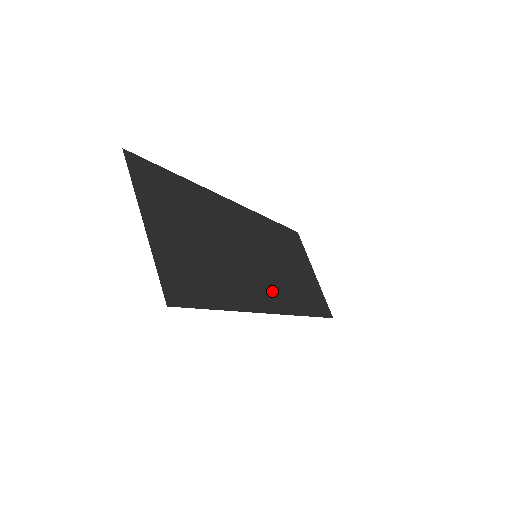
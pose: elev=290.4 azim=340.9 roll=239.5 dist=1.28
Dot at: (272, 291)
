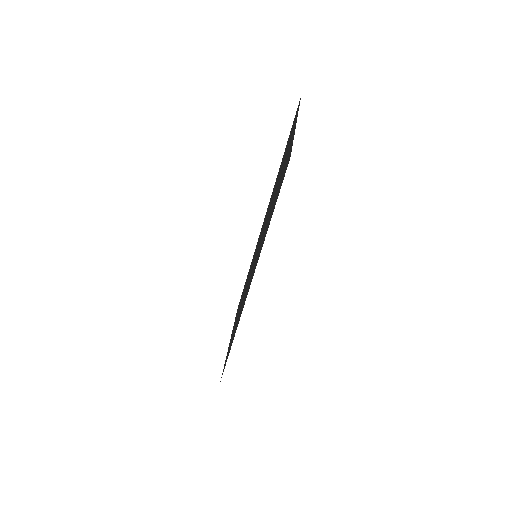
Dot at: (249, 284)
